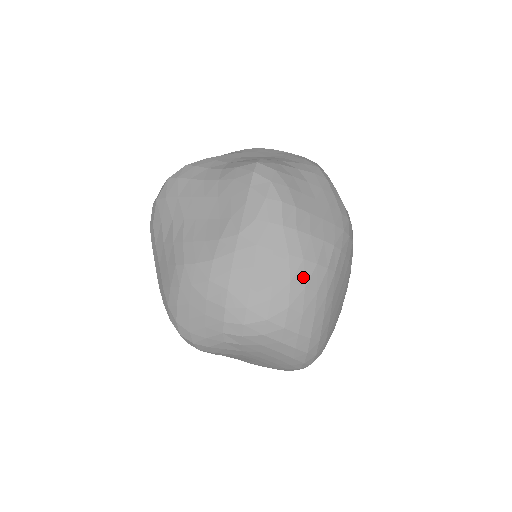
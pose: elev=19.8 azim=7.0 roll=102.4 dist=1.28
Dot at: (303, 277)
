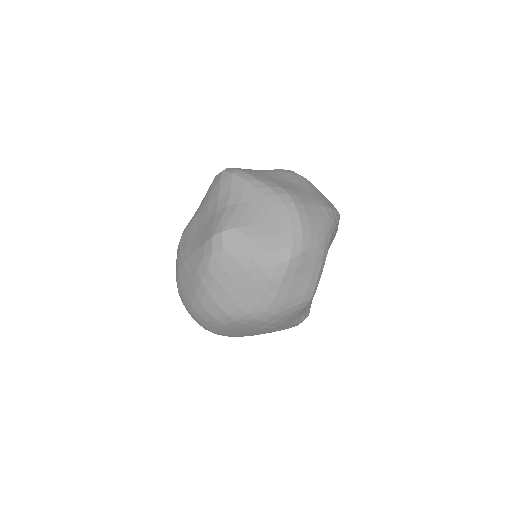
Dot at: (199, 310)
